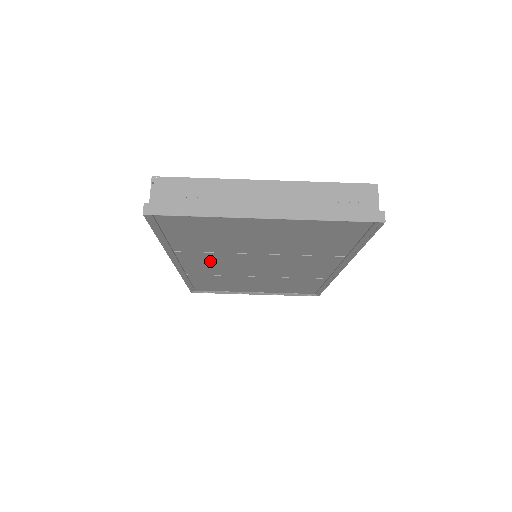
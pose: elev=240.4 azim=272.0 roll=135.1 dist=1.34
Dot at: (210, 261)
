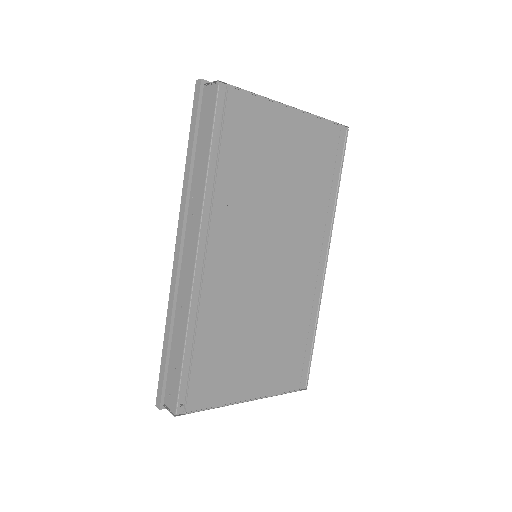
Dot at: occluded
